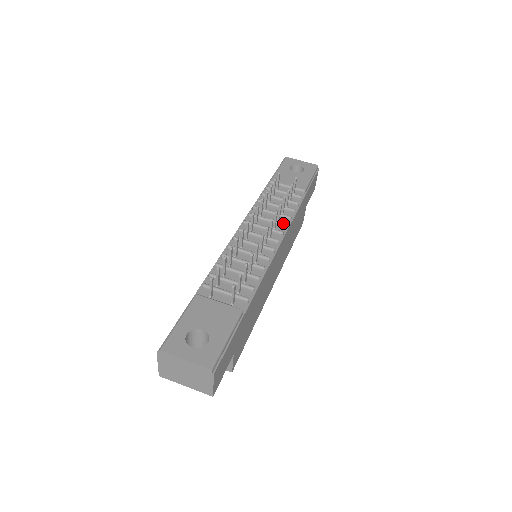
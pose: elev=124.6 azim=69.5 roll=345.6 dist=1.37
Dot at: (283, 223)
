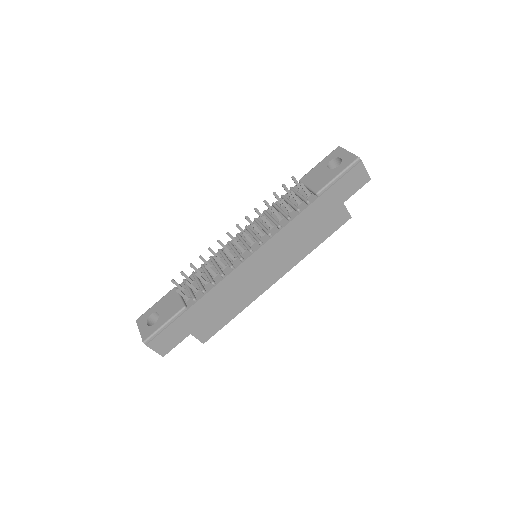
Dot at: (267, 232)
